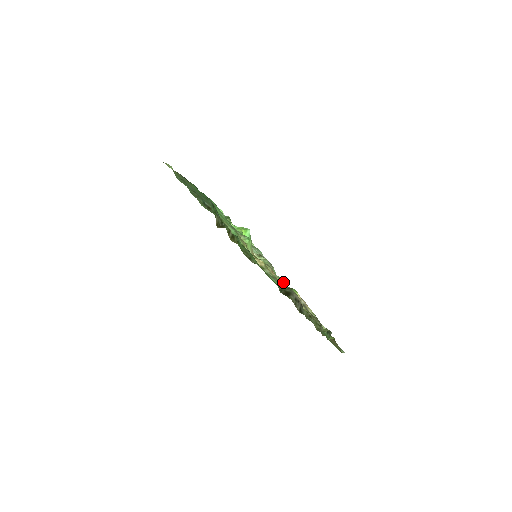
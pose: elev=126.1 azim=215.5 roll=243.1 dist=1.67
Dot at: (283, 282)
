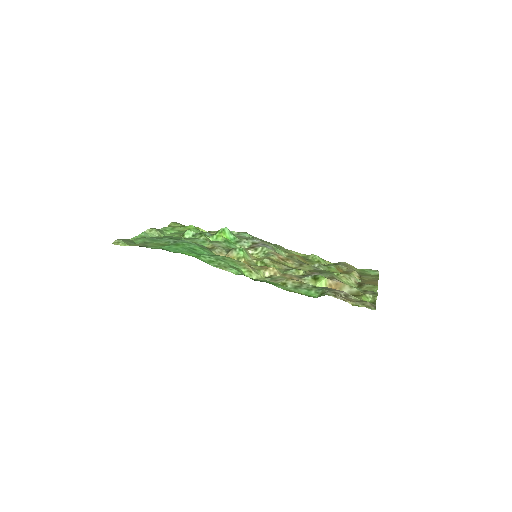
Dot at: (303, 272)
